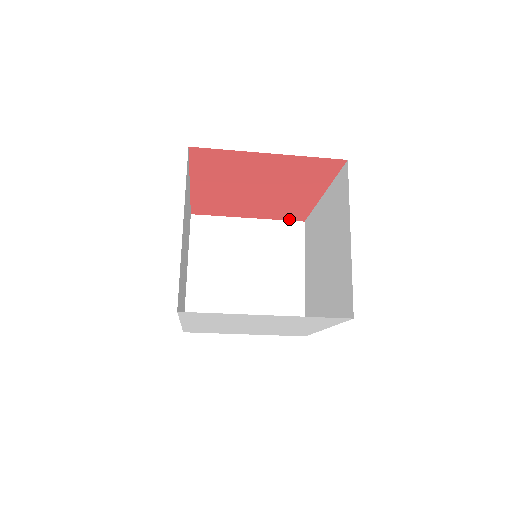
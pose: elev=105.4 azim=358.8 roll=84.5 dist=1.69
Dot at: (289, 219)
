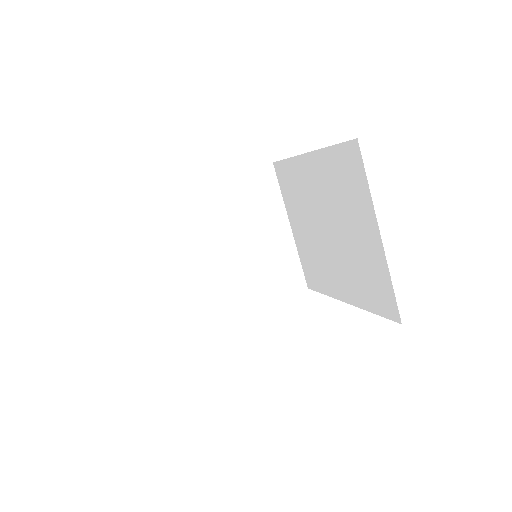
Dot at: (256, 167)
